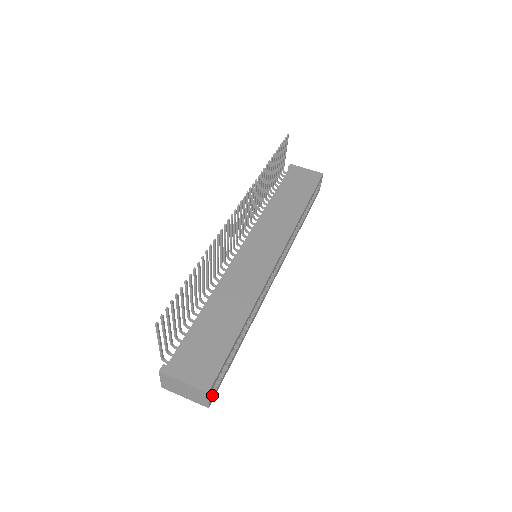
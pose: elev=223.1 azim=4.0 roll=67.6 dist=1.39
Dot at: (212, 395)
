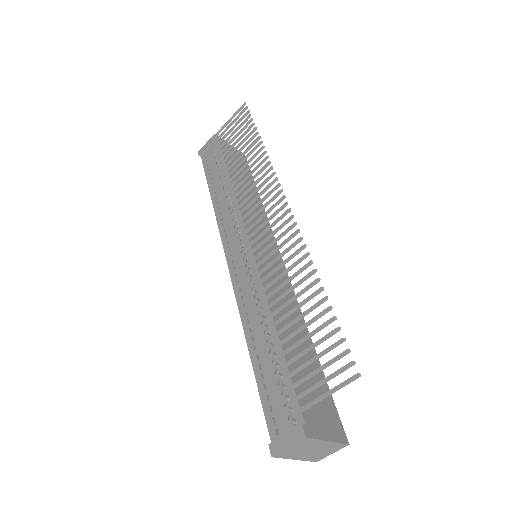
Dot at: occluded
